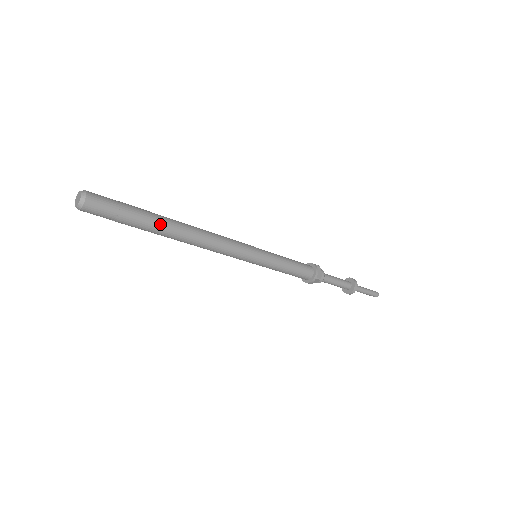
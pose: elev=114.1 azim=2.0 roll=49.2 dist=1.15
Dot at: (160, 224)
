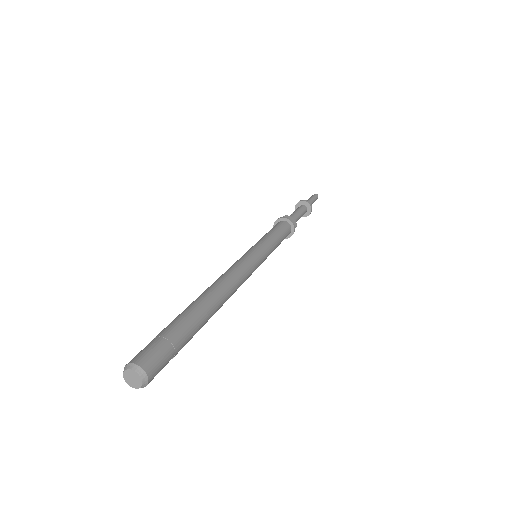
Dot at: (202, 316)
